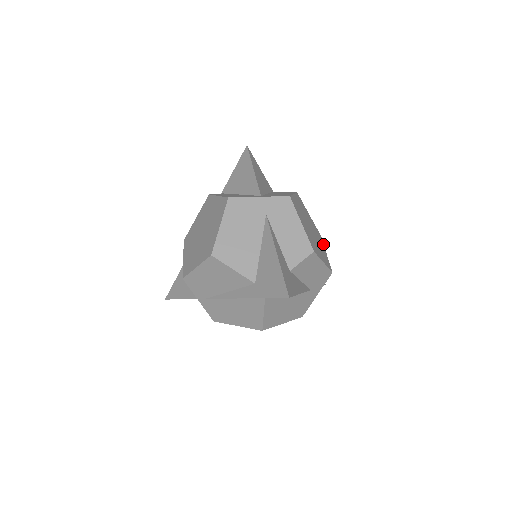
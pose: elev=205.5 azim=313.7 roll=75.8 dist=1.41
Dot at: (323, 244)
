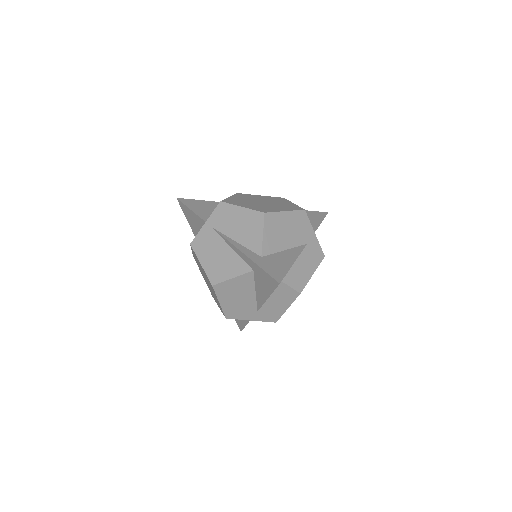
Dot at: occluded
